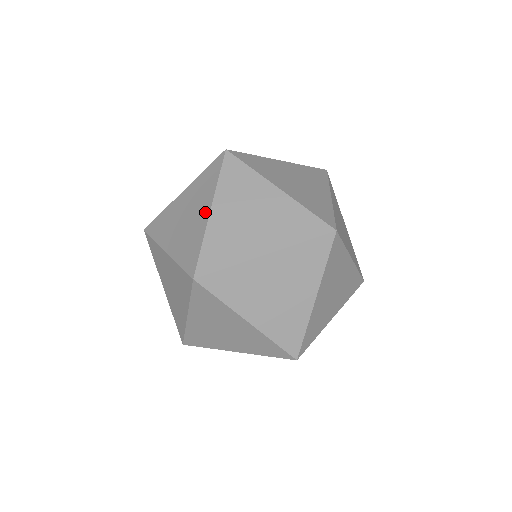
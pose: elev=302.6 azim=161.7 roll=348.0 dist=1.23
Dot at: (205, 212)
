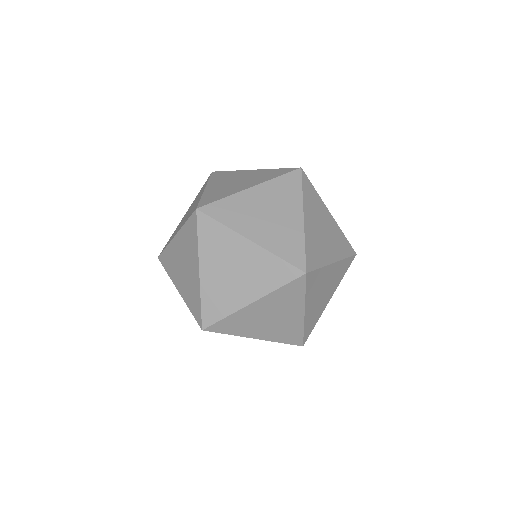
Dot at: (196, 270)
